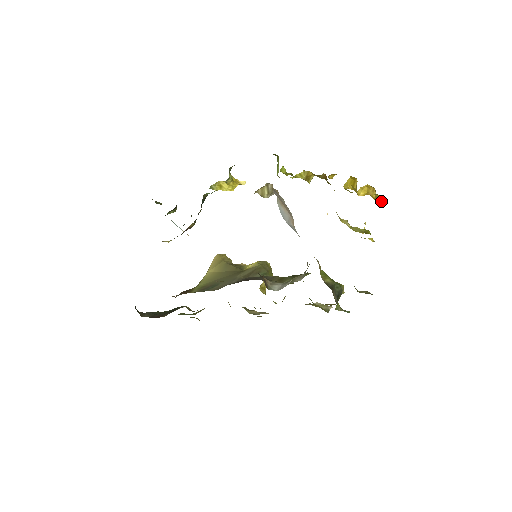
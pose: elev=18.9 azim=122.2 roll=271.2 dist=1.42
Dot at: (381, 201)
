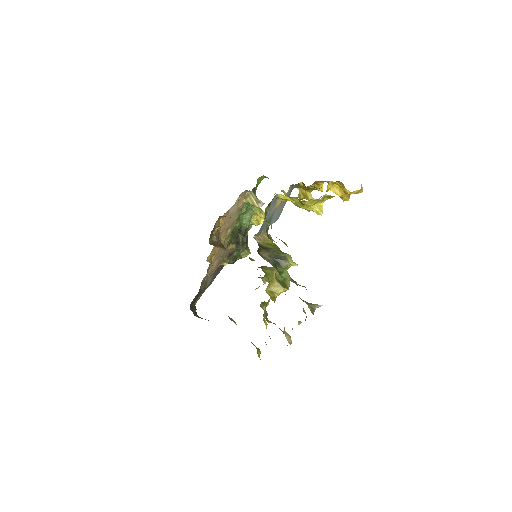
Dot at: (347, 190)
